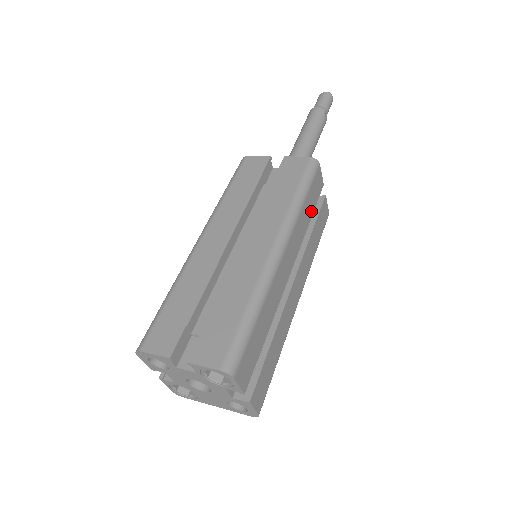
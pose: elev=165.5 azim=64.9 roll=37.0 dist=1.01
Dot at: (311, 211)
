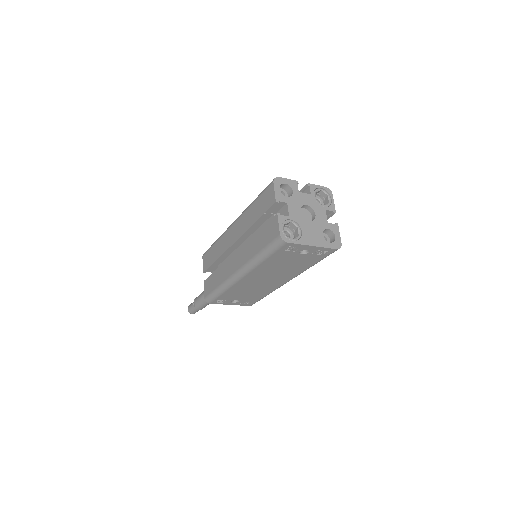
Dot at: occluded
